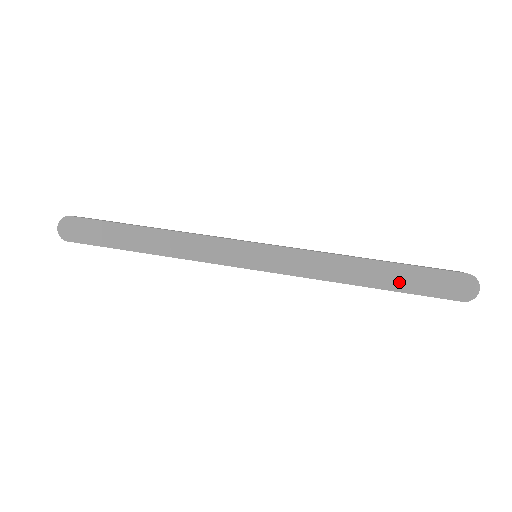
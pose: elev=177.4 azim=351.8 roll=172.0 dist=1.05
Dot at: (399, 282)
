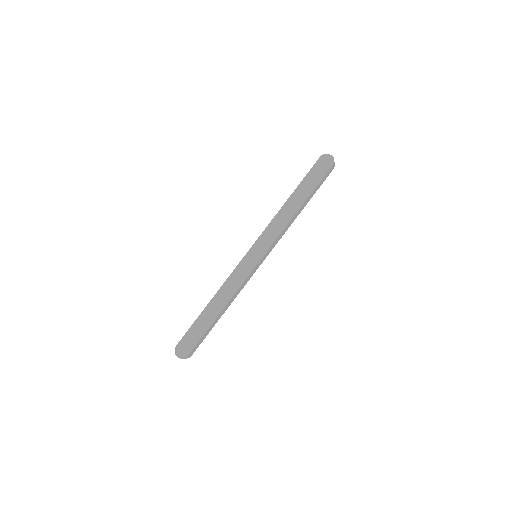
Dot at: (307, 190)
